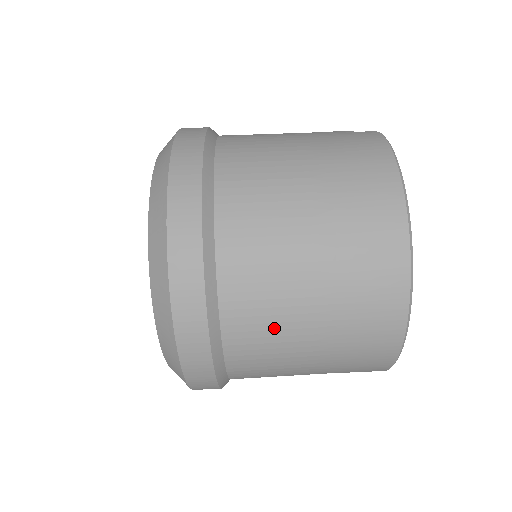
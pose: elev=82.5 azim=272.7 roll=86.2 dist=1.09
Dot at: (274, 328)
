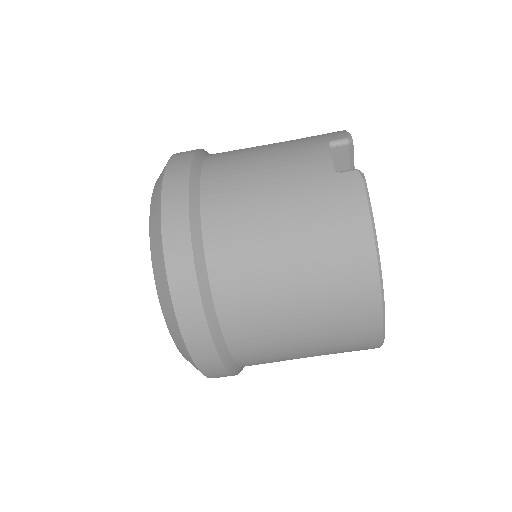
Dot at: (278, 359)
